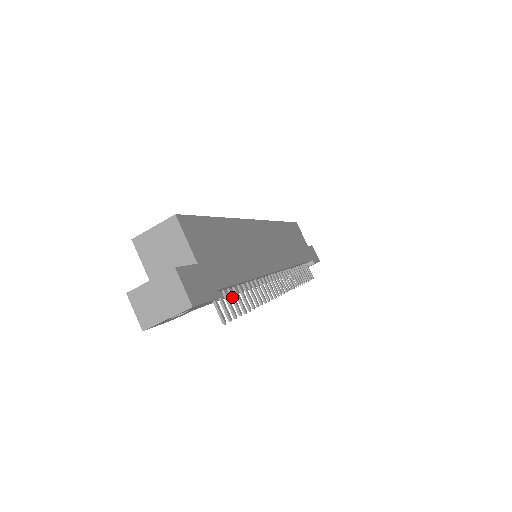
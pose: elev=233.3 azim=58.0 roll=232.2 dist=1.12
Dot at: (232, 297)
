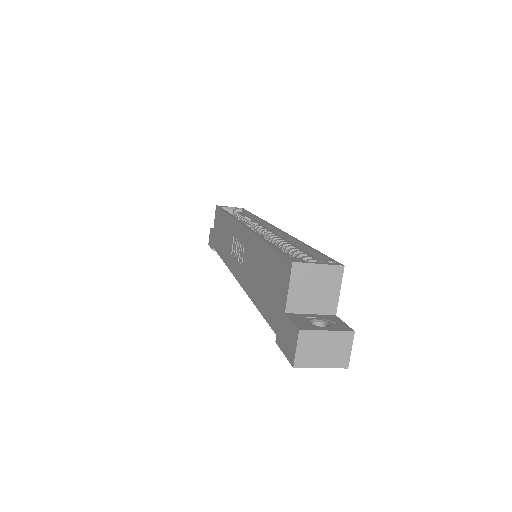
Dot at: occluded
